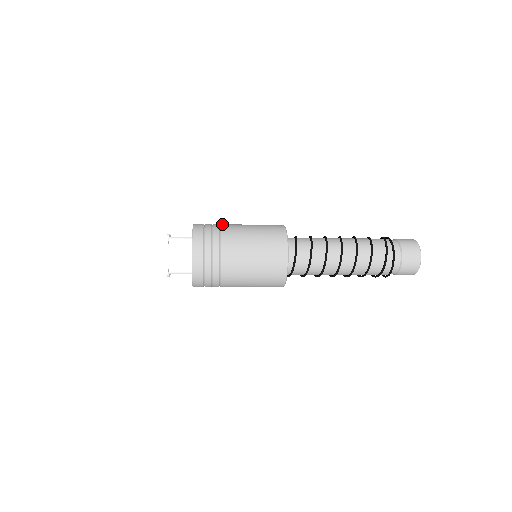
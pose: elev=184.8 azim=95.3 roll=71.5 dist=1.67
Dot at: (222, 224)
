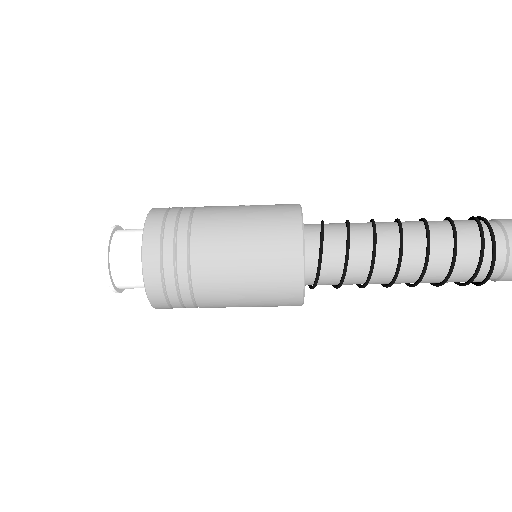
Dot at: (194, 217)
